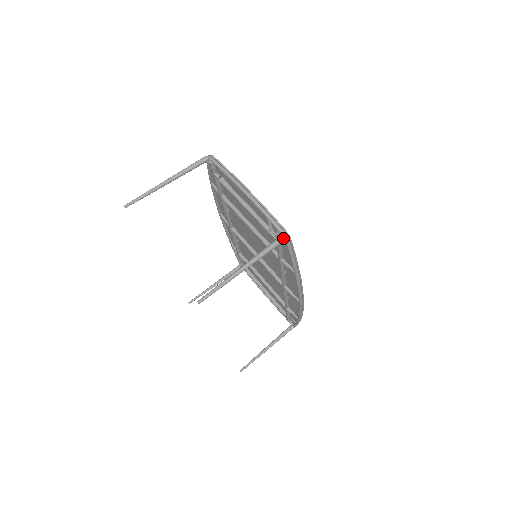
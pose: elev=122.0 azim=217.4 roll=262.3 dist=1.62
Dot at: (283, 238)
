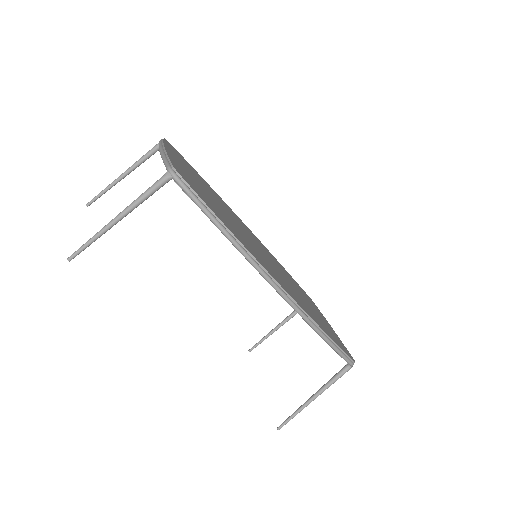
Dot at: (167, 174)
